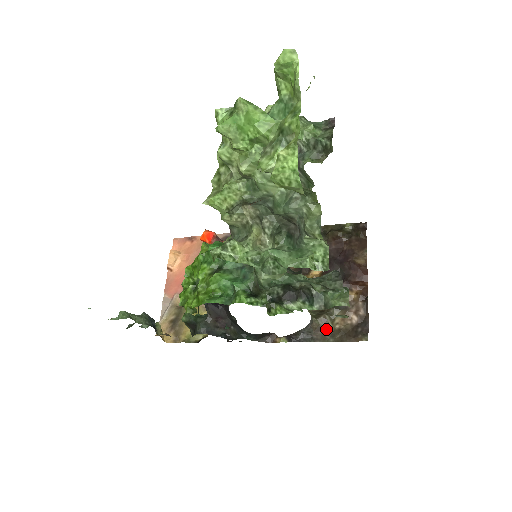
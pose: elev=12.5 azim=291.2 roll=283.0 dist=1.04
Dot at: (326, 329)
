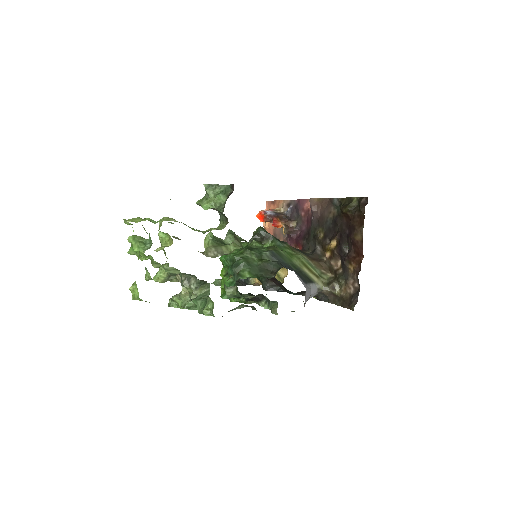
Dot at: (335, 294)
